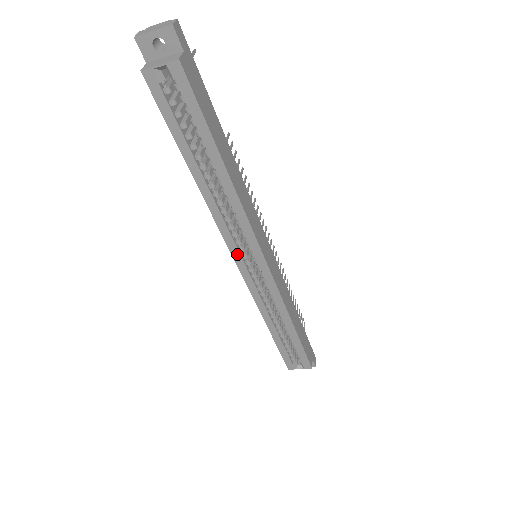
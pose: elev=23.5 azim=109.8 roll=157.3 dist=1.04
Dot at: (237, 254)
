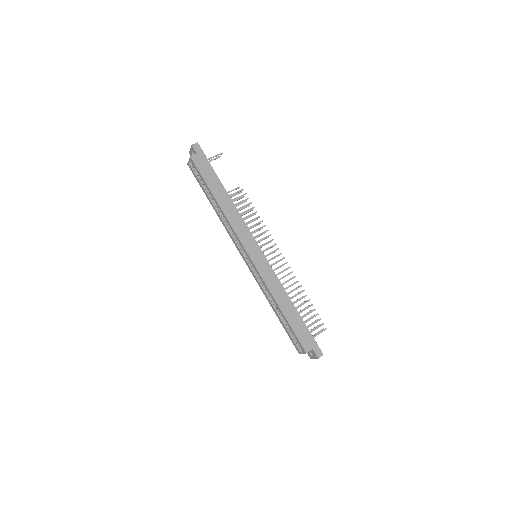
Dot at: (240, 251)
